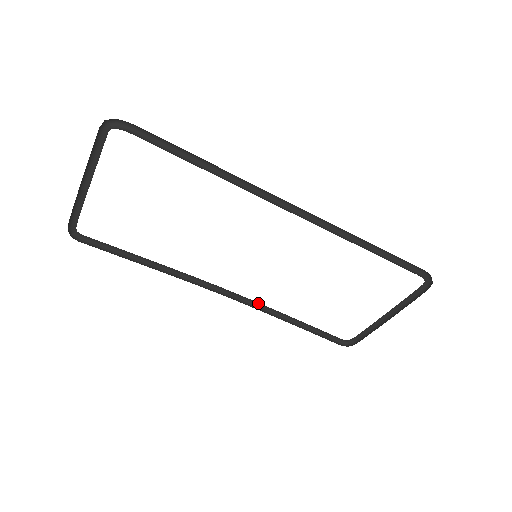
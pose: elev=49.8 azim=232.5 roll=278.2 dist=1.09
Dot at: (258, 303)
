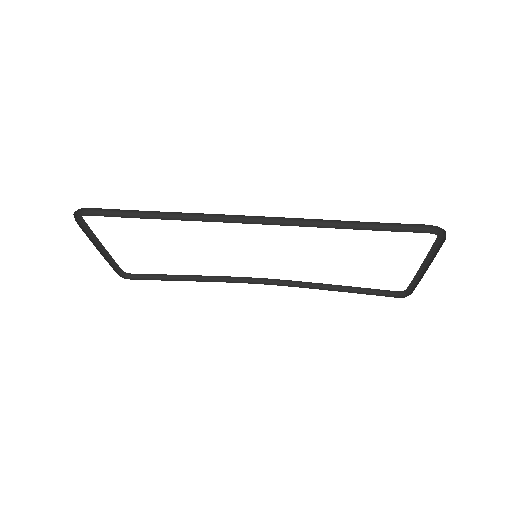
Dot at: (296, 281)
